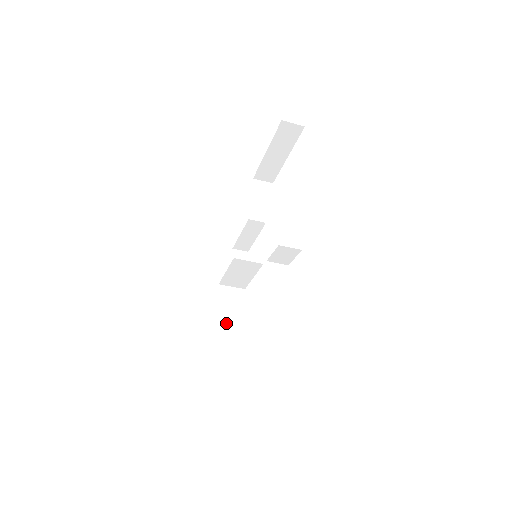
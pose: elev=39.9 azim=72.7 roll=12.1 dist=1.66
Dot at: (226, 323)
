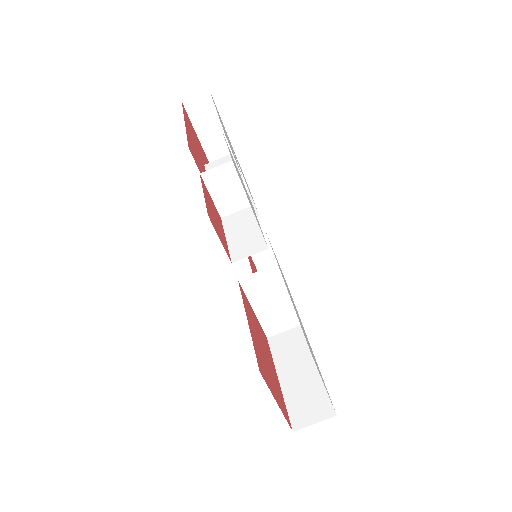
Dot at: (295, 374)
